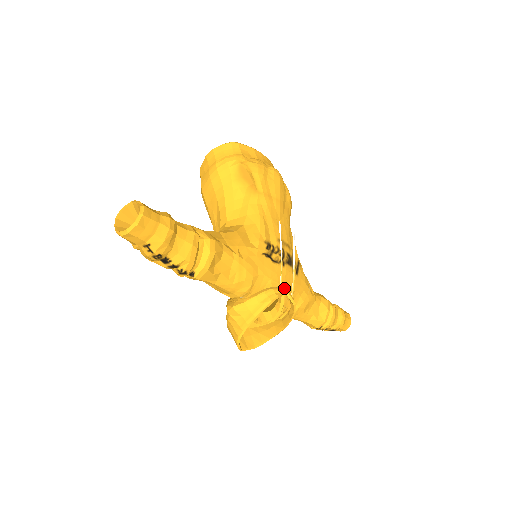
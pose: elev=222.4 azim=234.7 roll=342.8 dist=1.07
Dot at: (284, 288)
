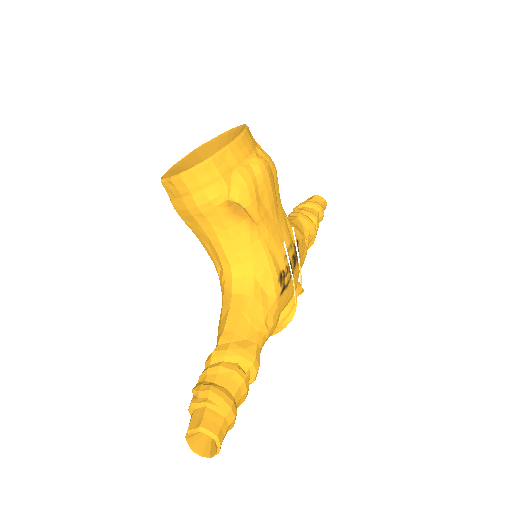
Dot at: occluded
